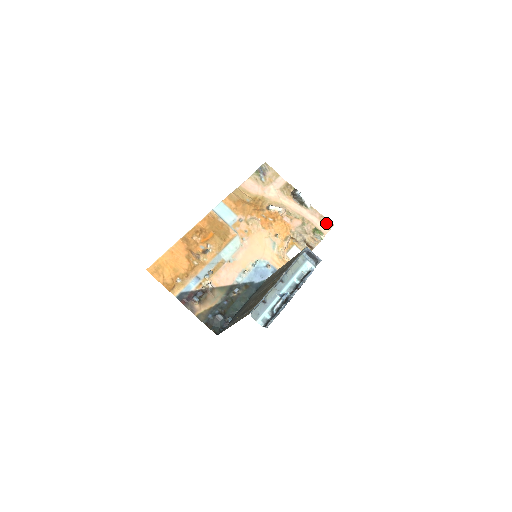
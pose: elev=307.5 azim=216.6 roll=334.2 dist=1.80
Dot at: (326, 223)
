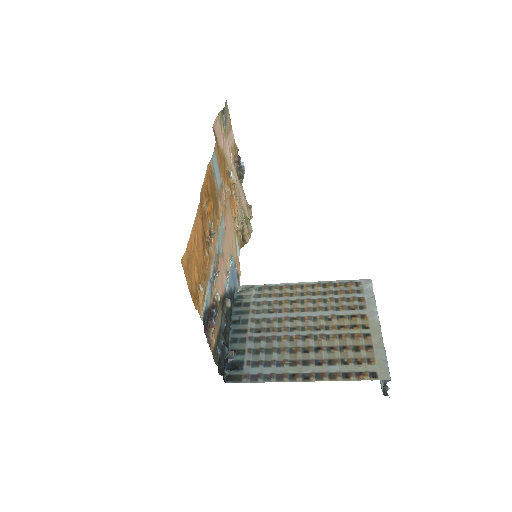
Dot at: (249, 211)
